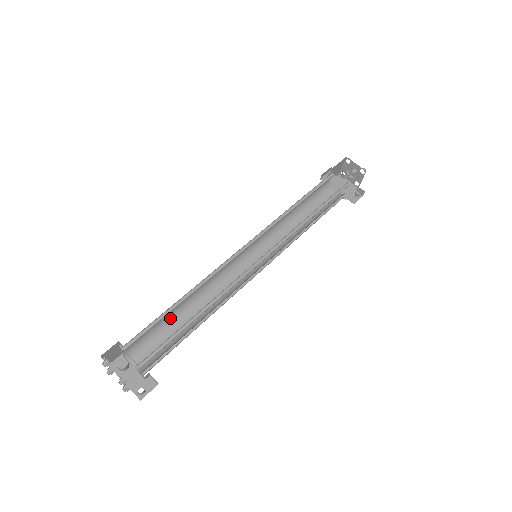
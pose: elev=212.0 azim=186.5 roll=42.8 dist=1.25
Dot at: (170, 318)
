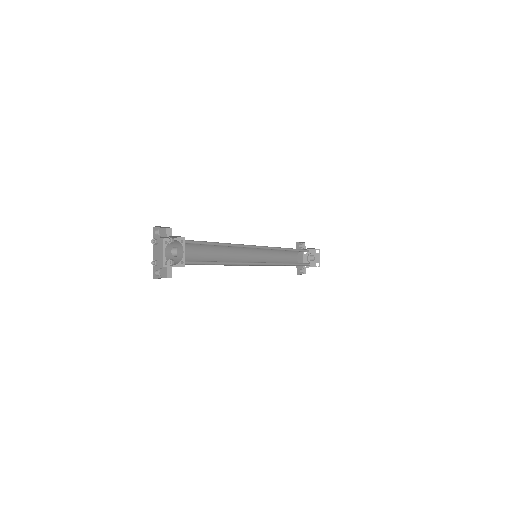
Dot at: occluded
